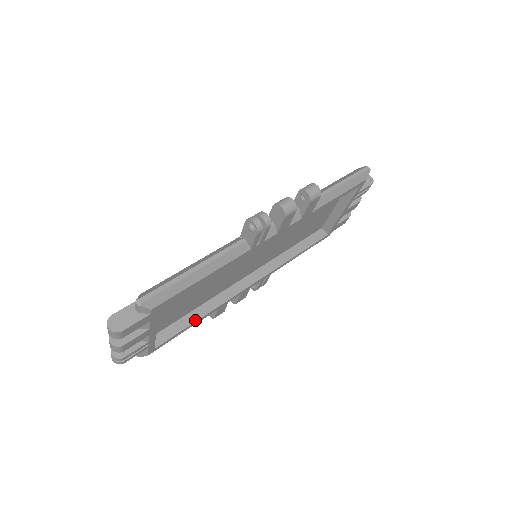
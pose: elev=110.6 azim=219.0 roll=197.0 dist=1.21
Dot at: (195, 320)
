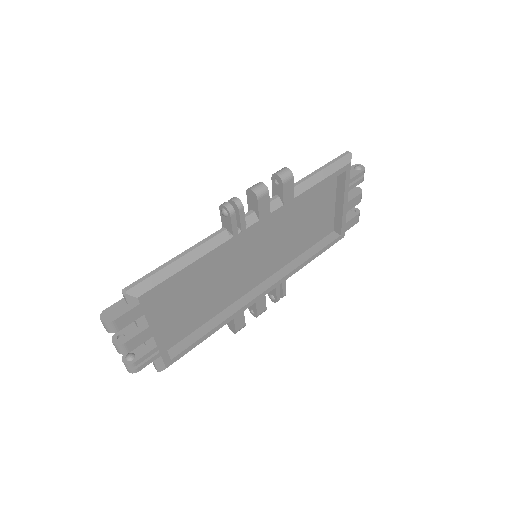
Dot at: (210, 330)
